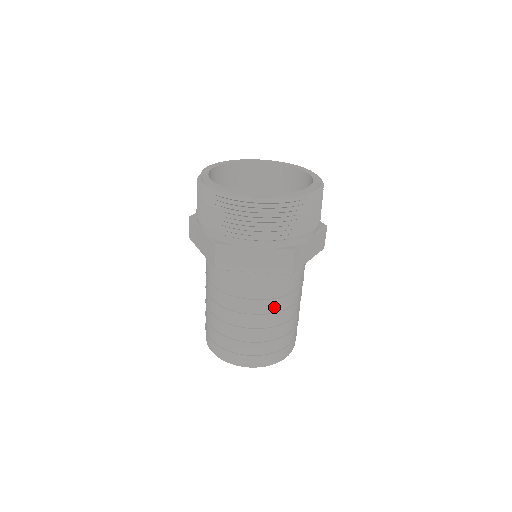
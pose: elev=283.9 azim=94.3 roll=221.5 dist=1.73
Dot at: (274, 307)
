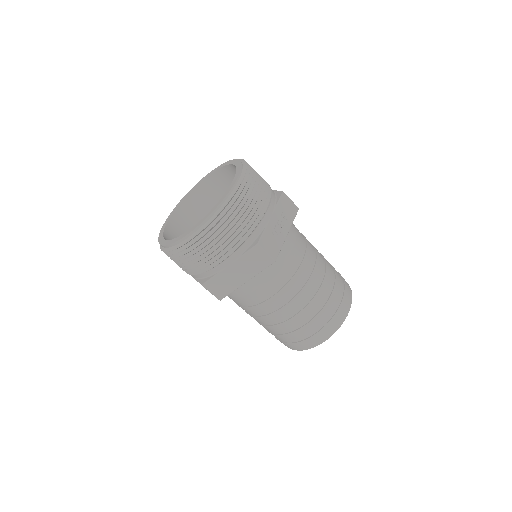
Dot at: (294, 289)
